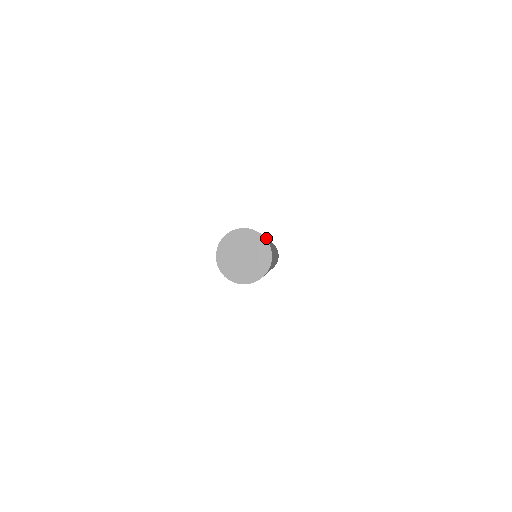
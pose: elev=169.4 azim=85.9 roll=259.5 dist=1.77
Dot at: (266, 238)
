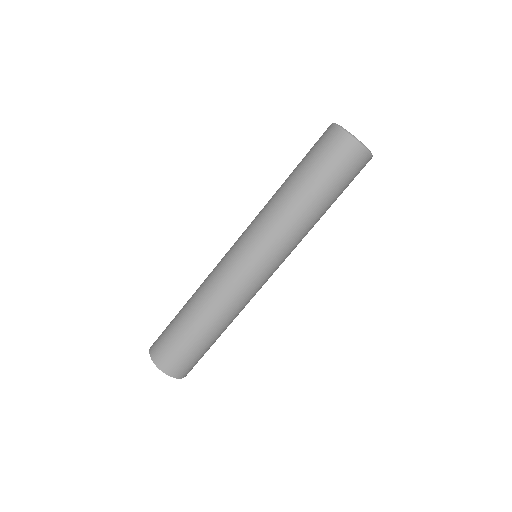
Dot at: (196, 346)
